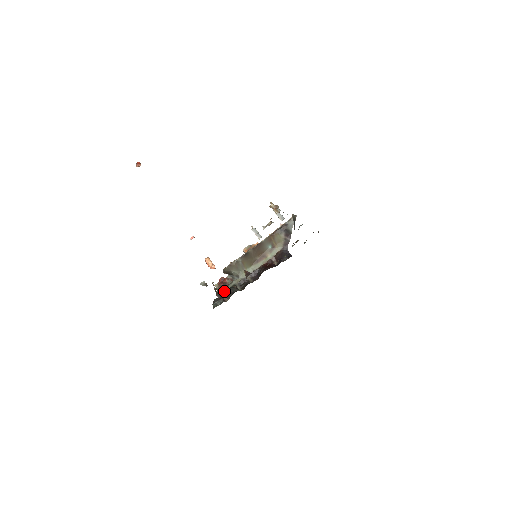
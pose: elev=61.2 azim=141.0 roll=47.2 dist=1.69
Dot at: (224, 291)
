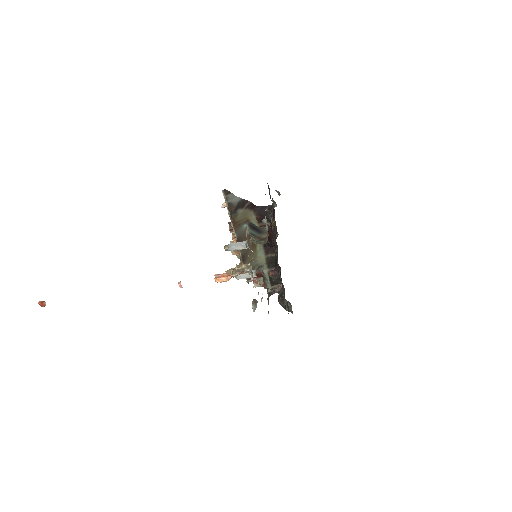
Dot at: (270, 285)
